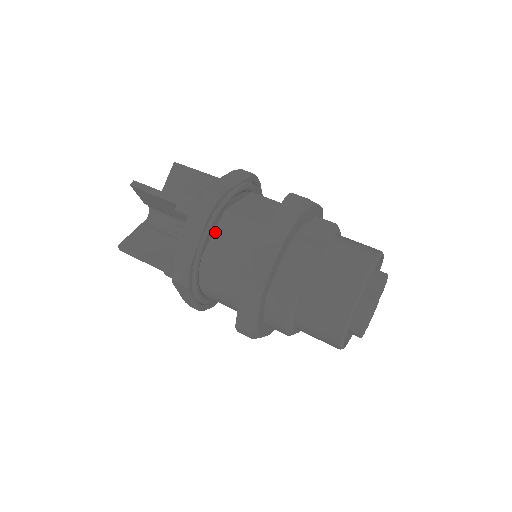
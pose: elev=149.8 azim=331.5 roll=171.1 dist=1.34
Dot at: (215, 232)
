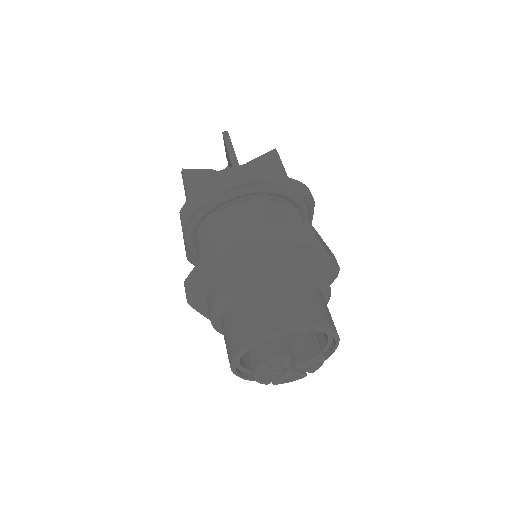
Dot at: (236, 206)
